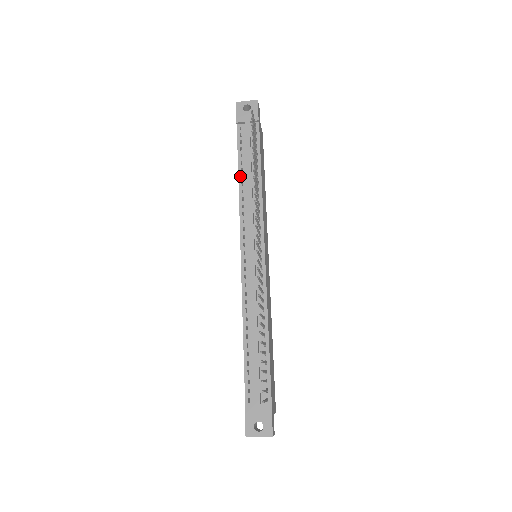
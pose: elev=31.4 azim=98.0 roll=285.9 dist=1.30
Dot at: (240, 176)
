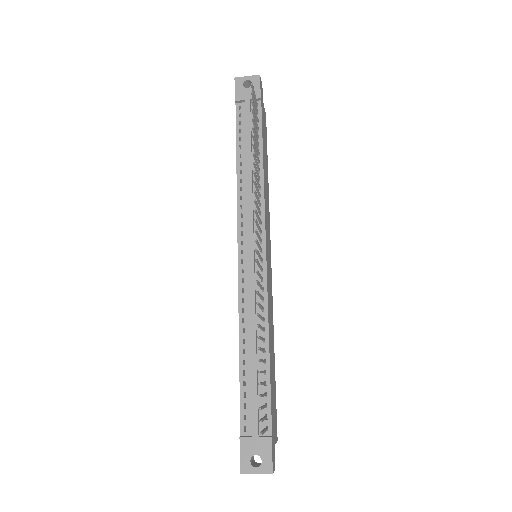
Dot at: (238, 163)
